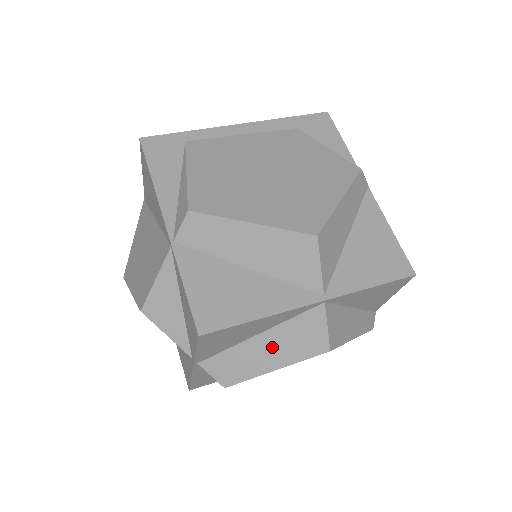
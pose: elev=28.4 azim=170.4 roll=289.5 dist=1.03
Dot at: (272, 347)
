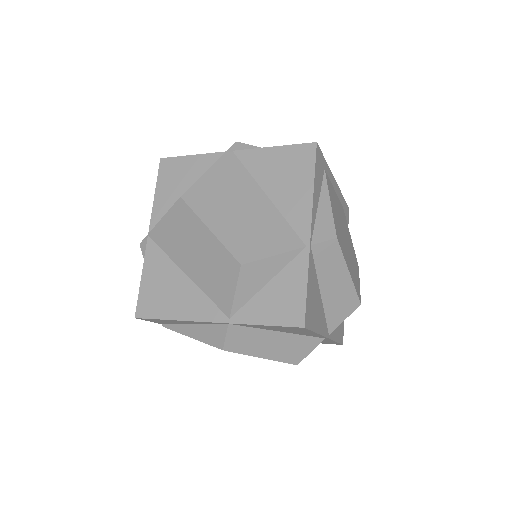
Dot at: (277, 344)
